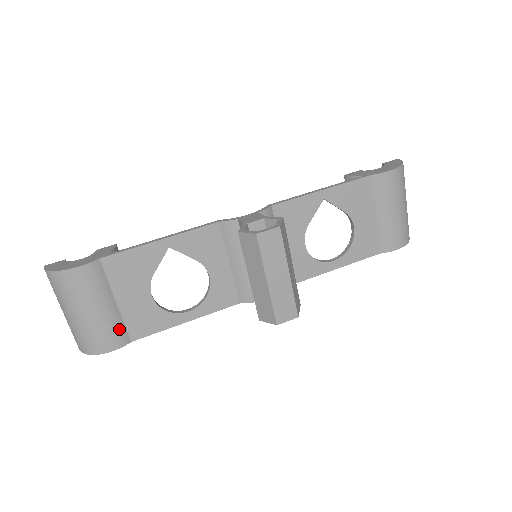
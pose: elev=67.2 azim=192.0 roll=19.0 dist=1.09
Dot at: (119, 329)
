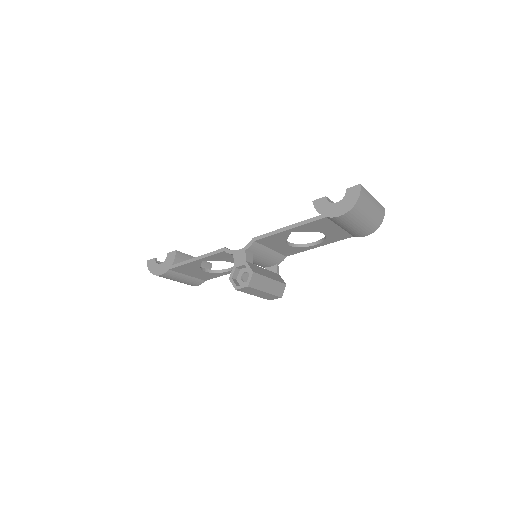
Dot at: (196, 281)
